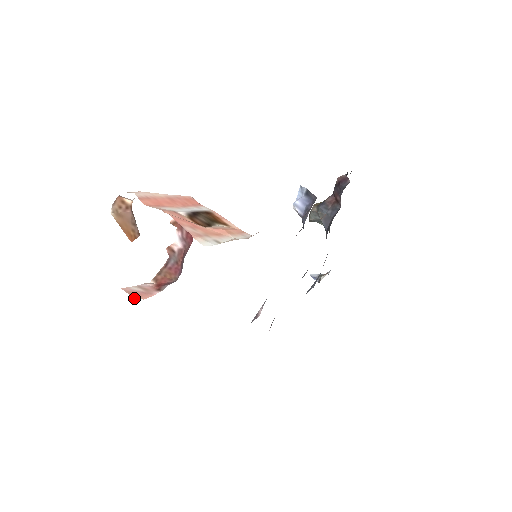
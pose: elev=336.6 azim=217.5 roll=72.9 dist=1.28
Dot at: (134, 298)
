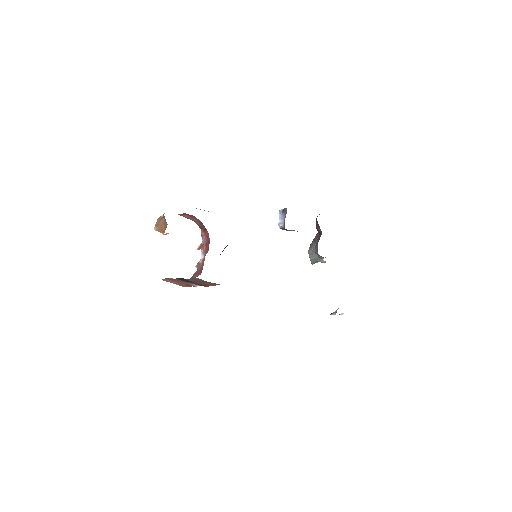
Dot at: occluded
